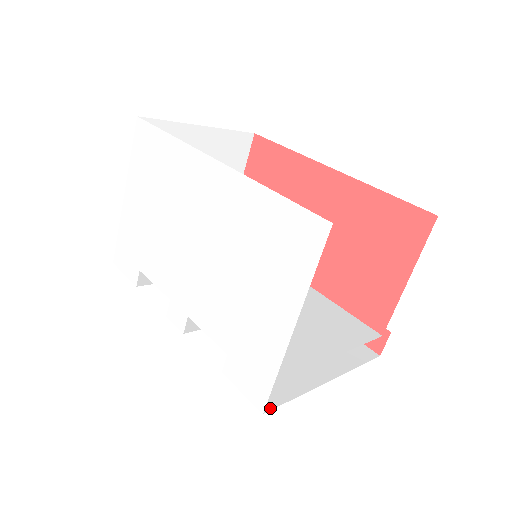
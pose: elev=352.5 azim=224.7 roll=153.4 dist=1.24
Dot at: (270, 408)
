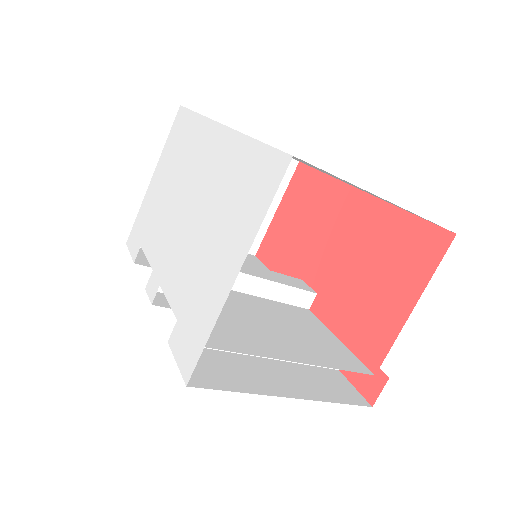
Dot at: (199, 386)
